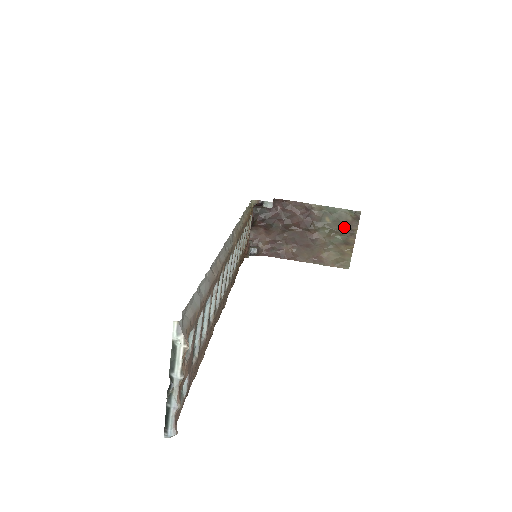
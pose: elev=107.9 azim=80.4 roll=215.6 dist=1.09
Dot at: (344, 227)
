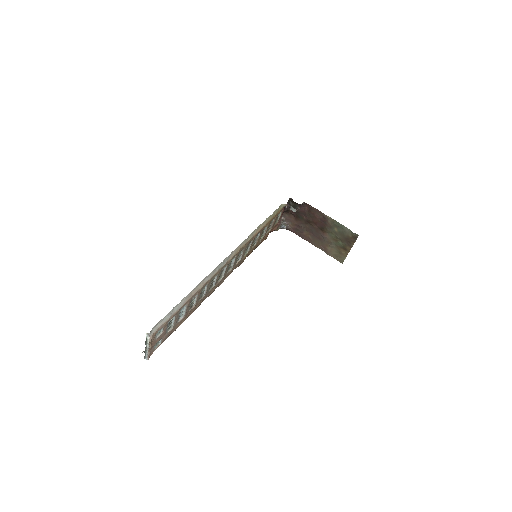
Dot at: (345, 239)
